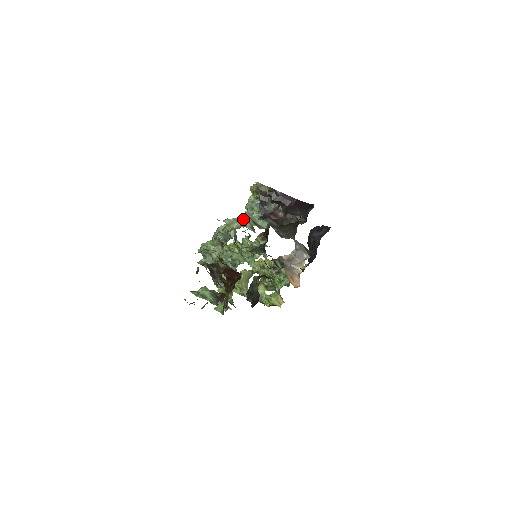
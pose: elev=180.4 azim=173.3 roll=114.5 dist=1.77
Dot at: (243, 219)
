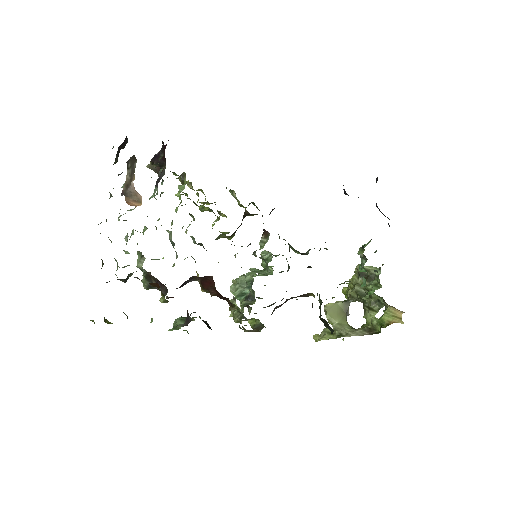
Dot at: occluded
